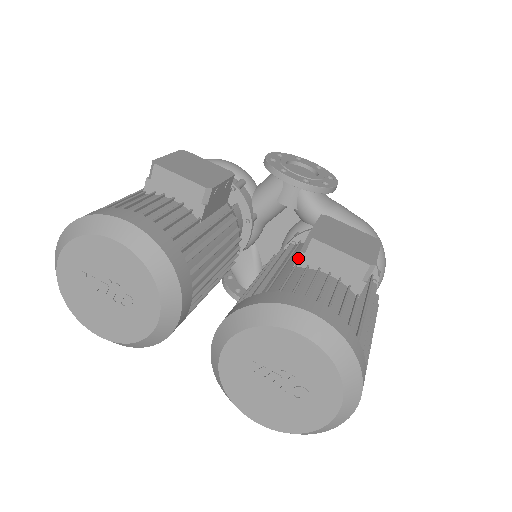
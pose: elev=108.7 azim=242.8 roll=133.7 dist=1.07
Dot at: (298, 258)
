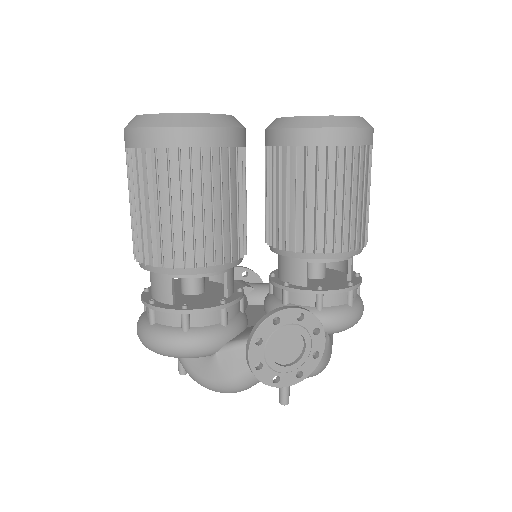
Dot at: occluded
